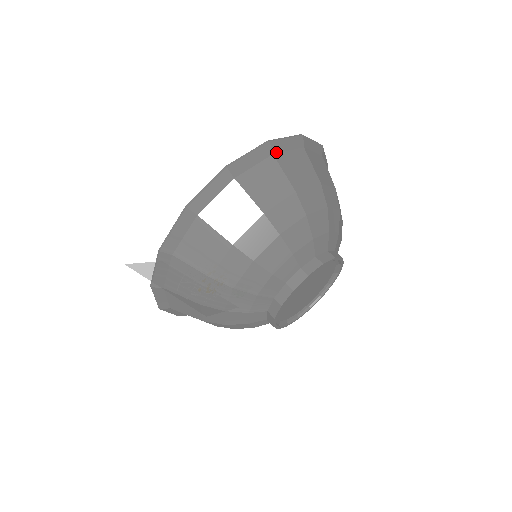
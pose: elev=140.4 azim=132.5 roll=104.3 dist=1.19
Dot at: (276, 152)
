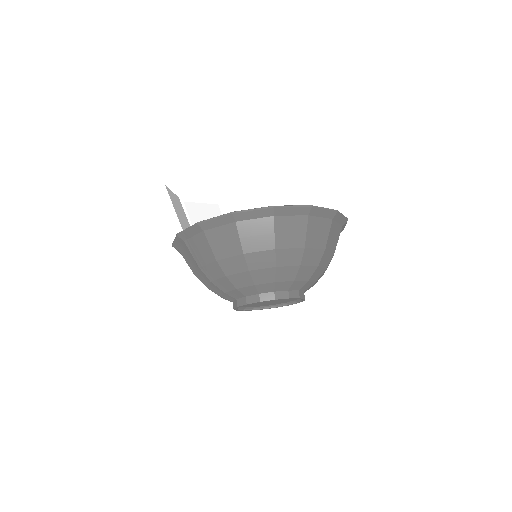
Dot at: (277, 215)
